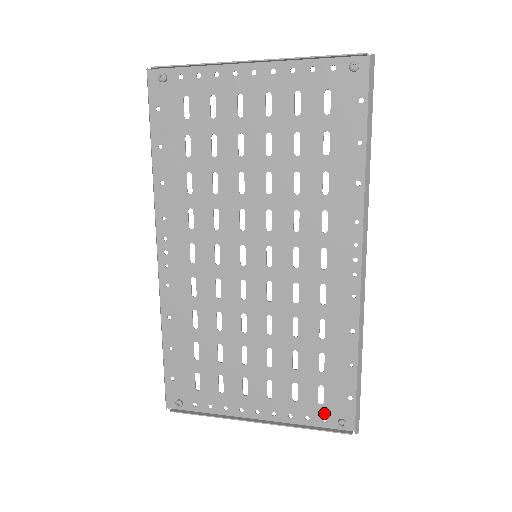
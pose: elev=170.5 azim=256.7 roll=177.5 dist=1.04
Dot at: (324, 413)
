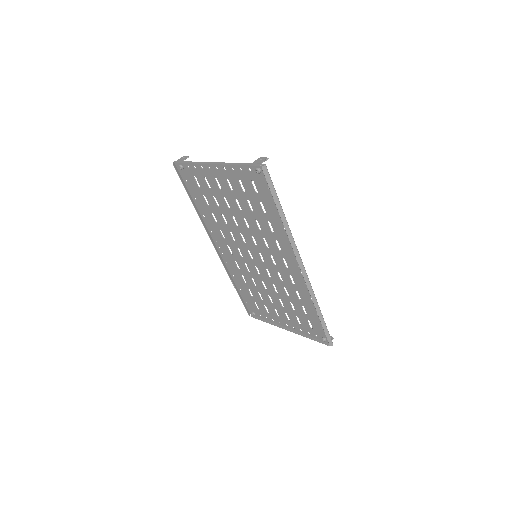
Dot at: (315, 333)
